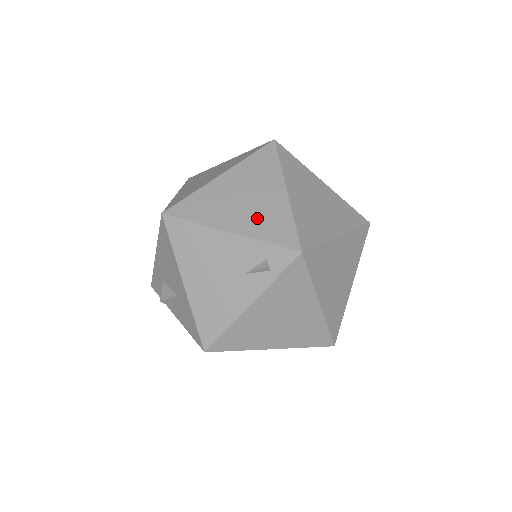
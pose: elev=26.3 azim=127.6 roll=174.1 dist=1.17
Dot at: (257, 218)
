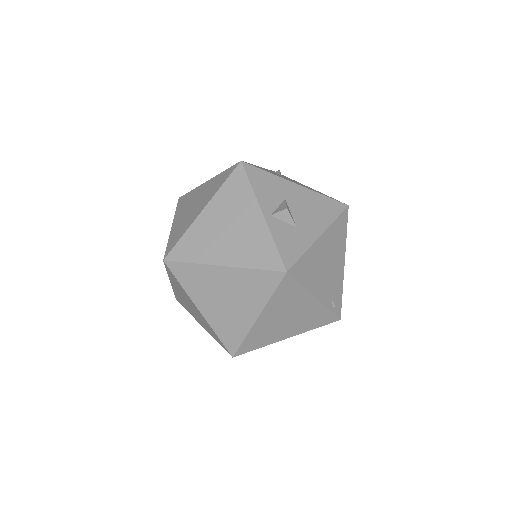
Dot at: (204, 324)
